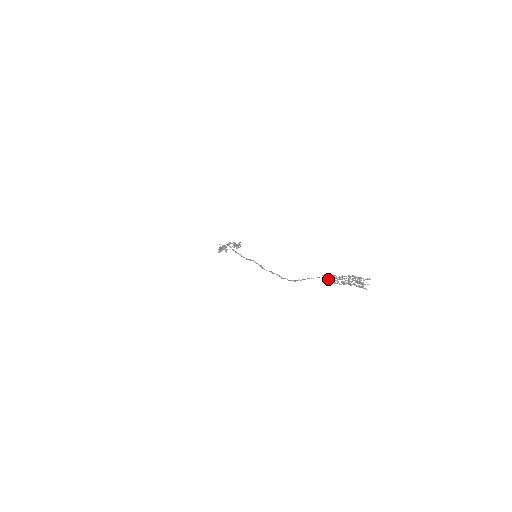
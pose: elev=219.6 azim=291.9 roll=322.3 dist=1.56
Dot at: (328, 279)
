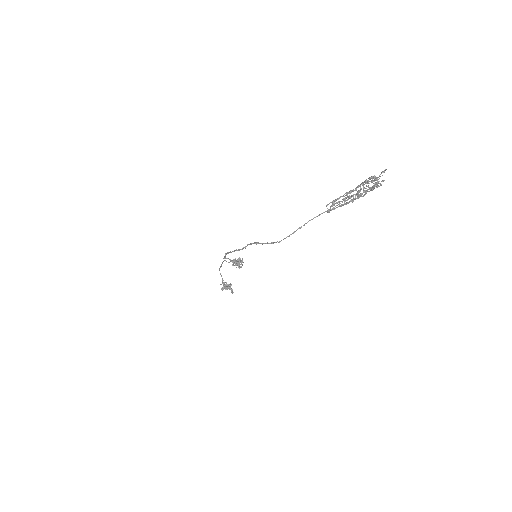
Dot at: (332, 203)
